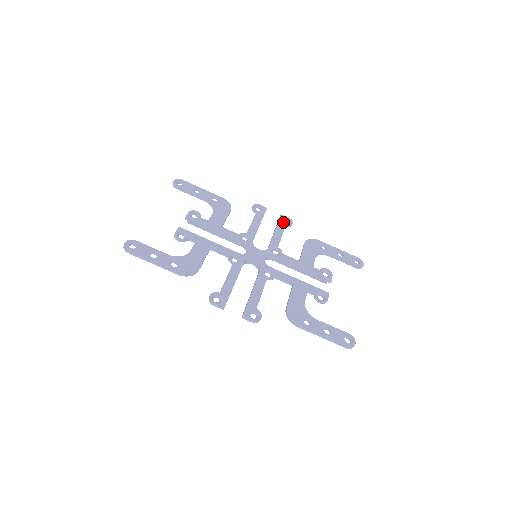
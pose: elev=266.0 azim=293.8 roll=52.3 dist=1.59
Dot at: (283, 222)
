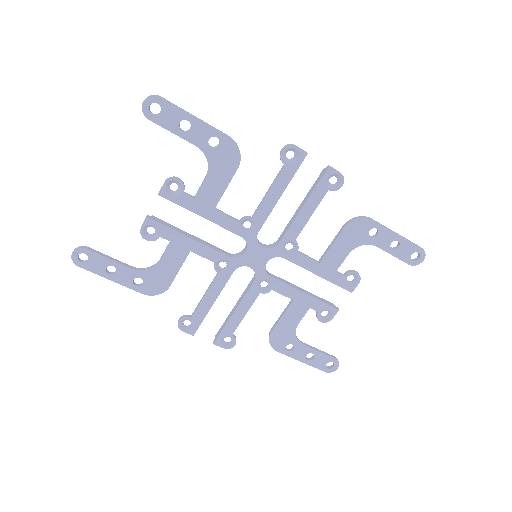
Dot at: (325, 186)
